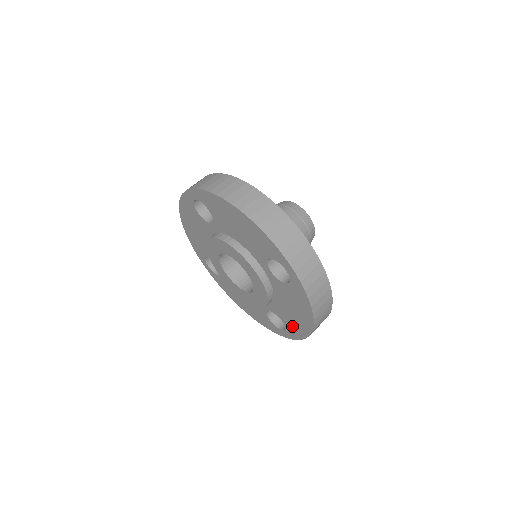
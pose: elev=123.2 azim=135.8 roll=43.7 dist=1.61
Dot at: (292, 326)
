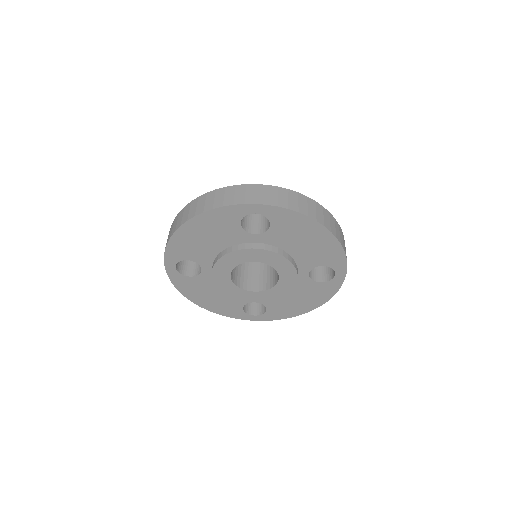
Dot at: (327, 257)
